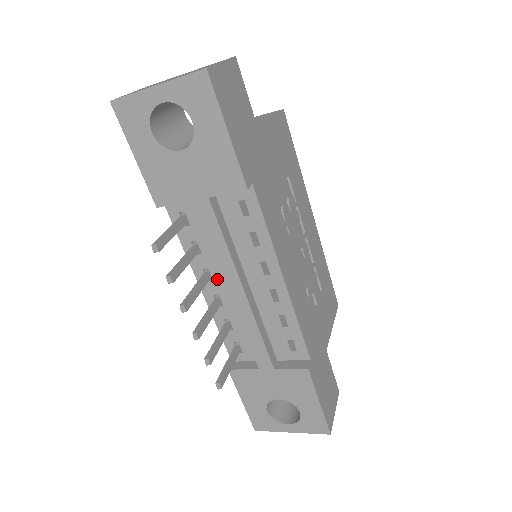
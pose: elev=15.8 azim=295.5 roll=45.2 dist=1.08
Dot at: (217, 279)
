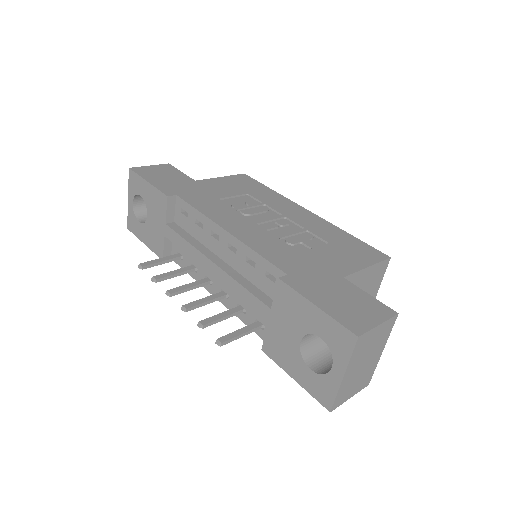
Dot at: (212, 277)
